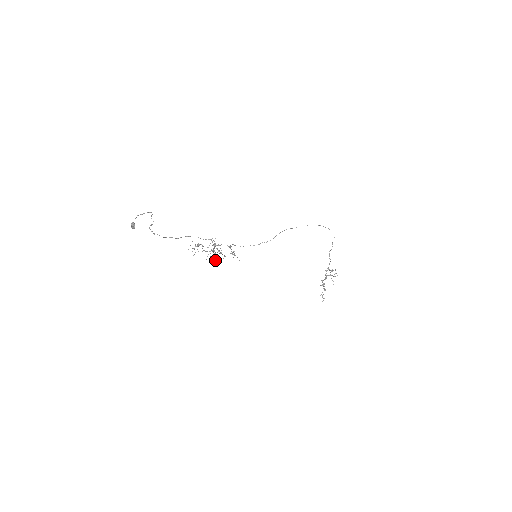
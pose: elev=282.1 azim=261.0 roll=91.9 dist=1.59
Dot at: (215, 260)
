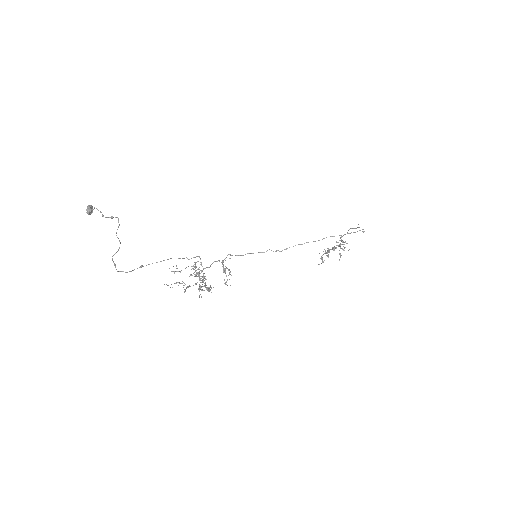
Dot at: (200, 288)
